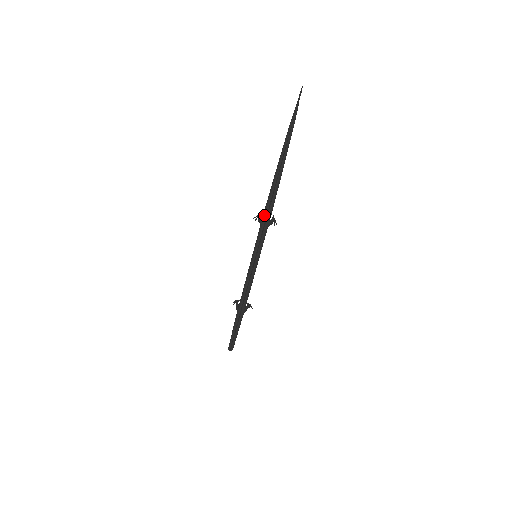
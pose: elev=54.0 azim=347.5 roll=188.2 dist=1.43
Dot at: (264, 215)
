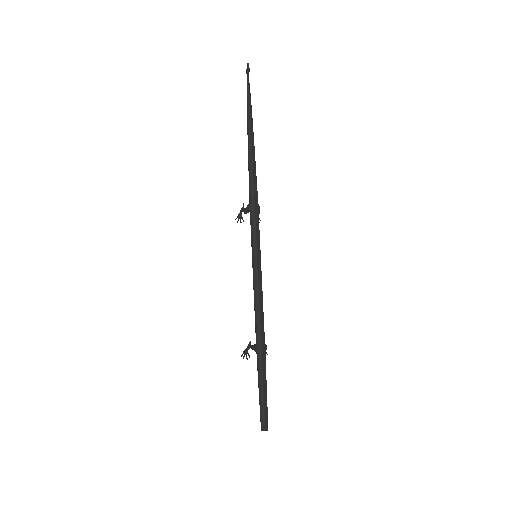
Dot at: (251, 196)
